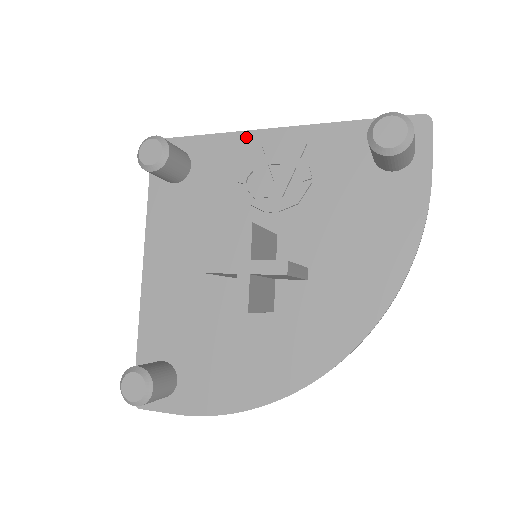
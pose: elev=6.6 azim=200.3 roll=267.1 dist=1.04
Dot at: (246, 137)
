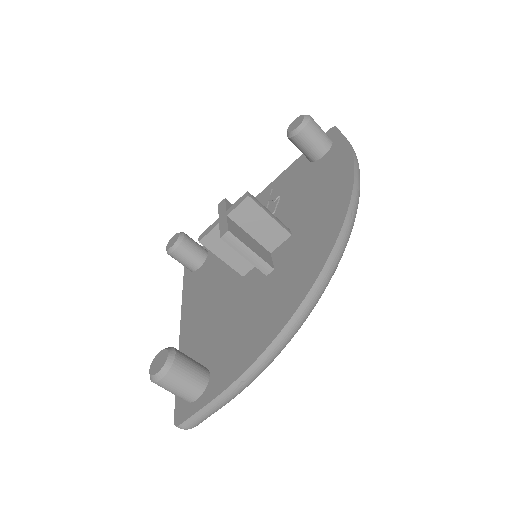
Dot at: occluded
